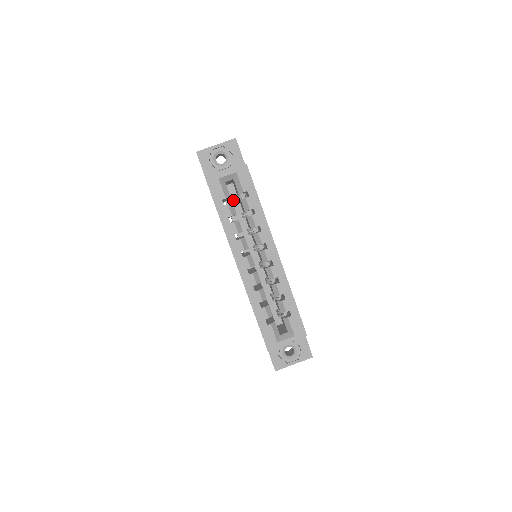
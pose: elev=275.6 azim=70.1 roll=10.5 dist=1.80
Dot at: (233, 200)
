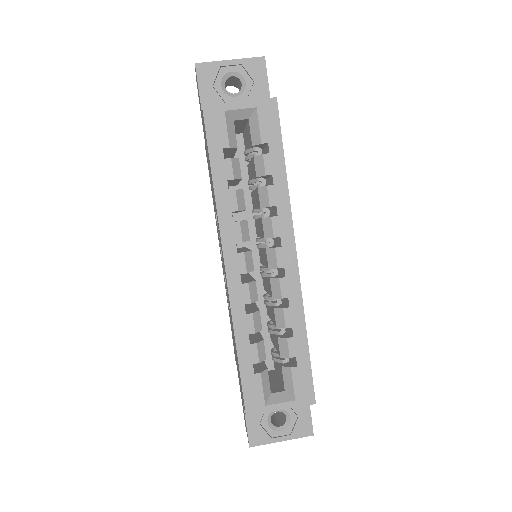
Dot at: occluded
